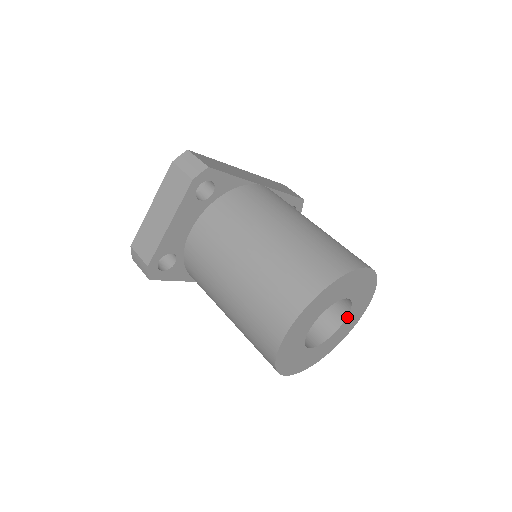
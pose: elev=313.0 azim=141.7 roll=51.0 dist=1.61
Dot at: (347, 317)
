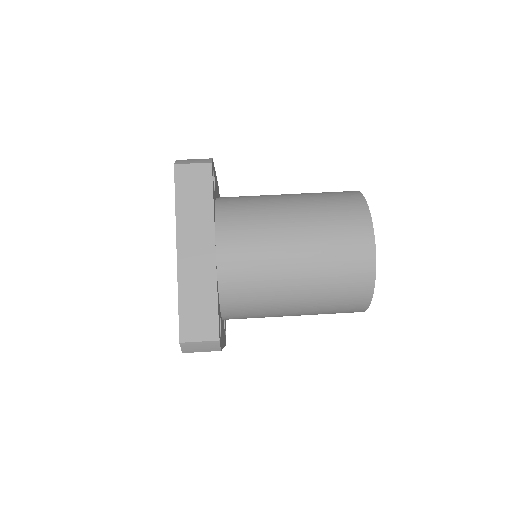
Dot at: occluded
